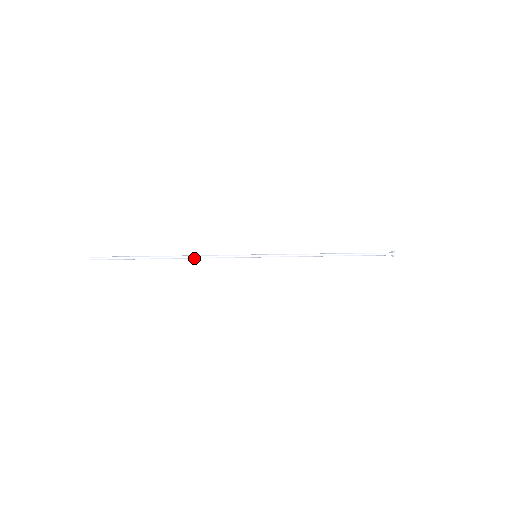
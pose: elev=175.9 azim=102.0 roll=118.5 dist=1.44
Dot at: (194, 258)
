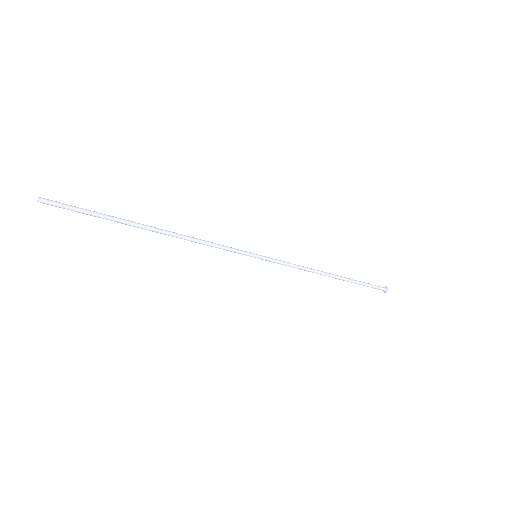
Dot at: occluded
